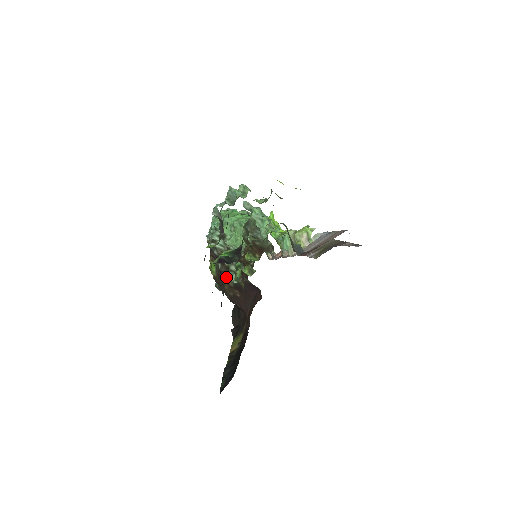
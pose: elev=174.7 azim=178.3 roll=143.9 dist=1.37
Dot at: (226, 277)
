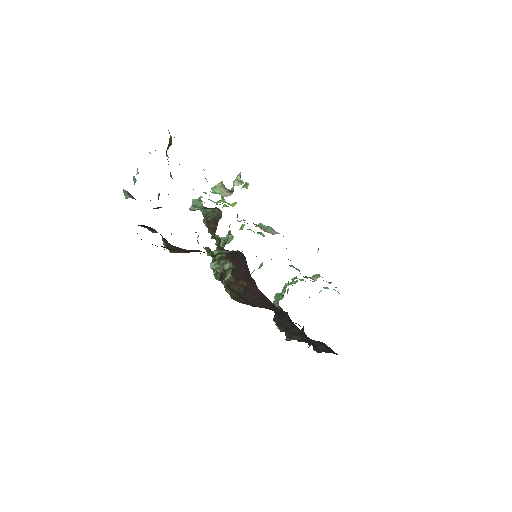
Dot at: (225, 278)
